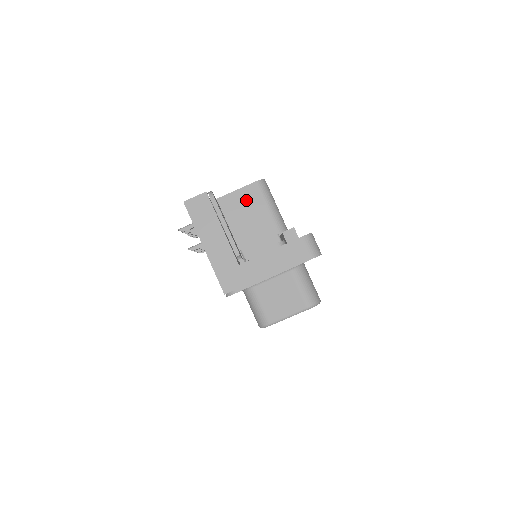
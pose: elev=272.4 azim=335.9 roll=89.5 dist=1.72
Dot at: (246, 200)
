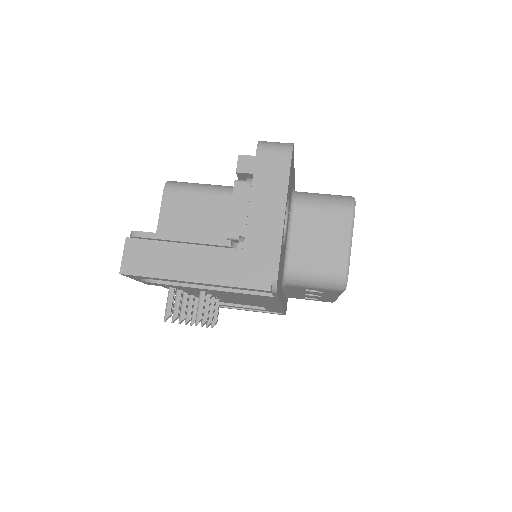
Dot at: (177, 213)
